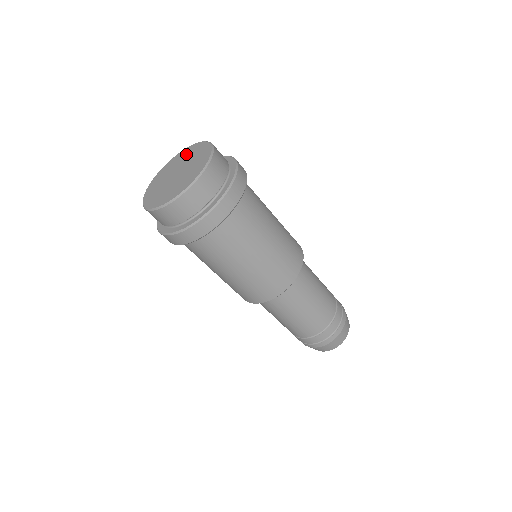
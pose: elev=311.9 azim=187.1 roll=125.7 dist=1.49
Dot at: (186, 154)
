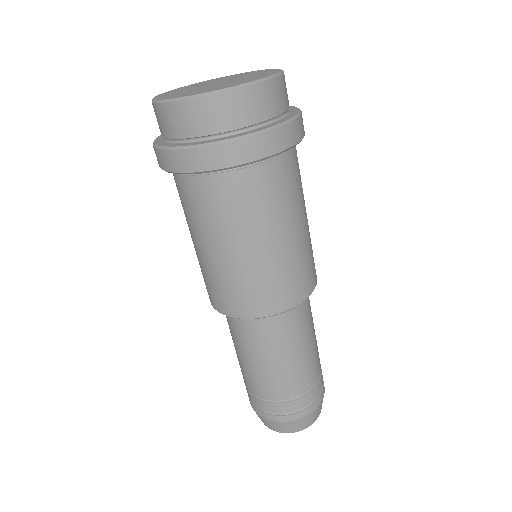
Dot at: (251, 73)
